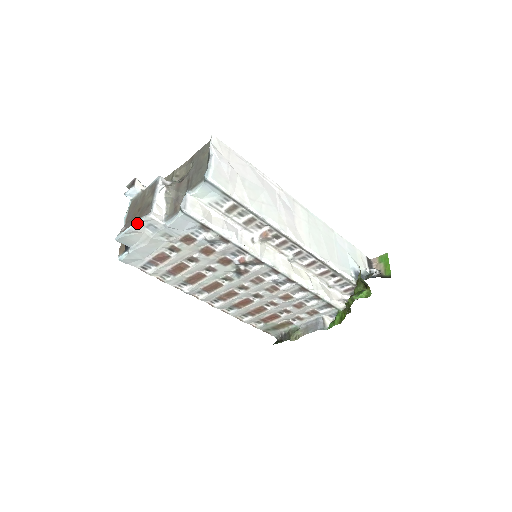
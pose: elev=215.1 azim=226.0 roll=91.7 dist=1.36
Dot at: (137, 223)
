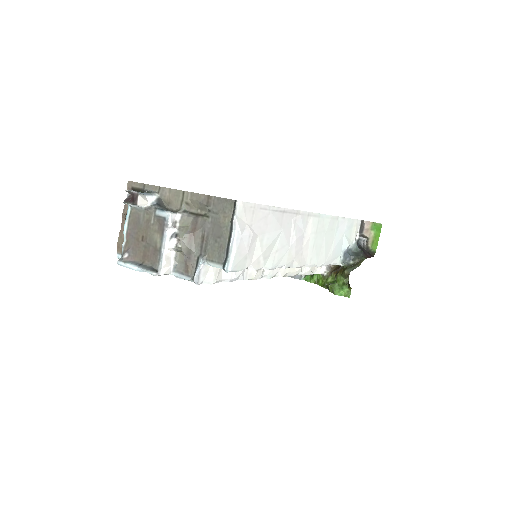
Dot at: occluded
